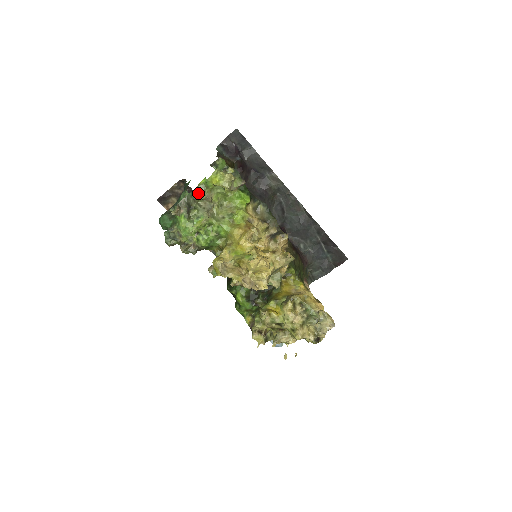
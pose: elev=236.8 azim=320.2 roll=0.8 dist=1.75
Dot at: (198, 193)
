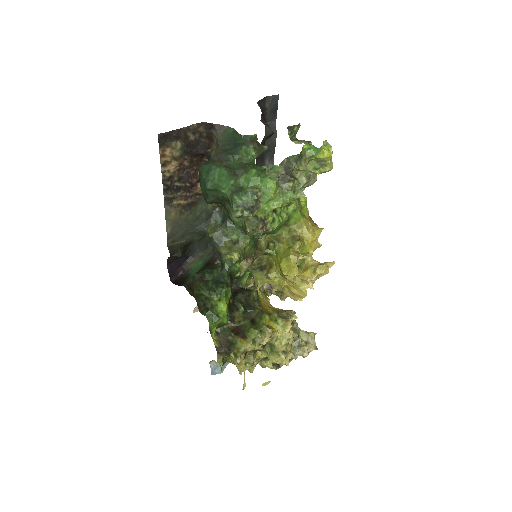
Dot at: (300, 159)
